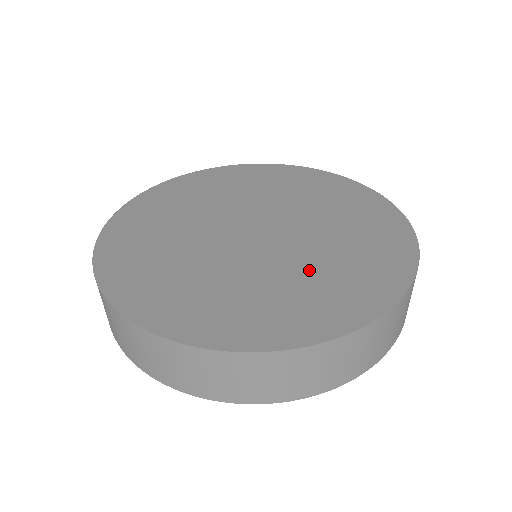
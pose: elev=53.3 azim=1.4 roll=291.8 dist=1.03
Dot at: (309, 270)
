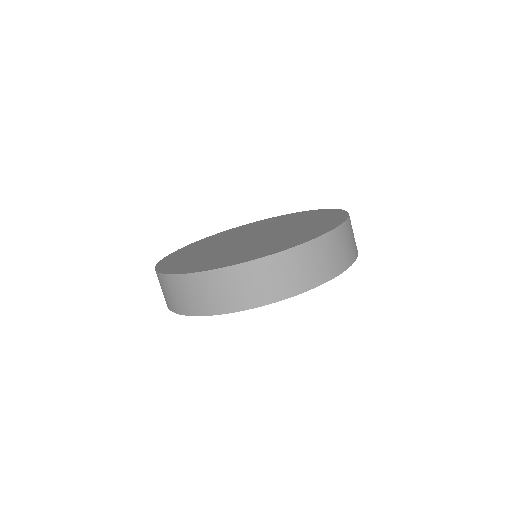
Dot at: (299, 224)
